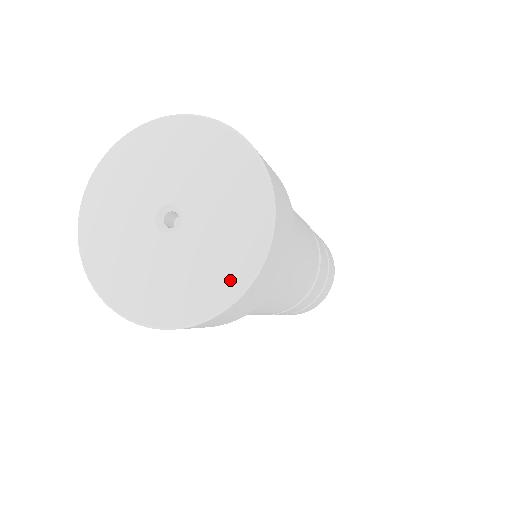
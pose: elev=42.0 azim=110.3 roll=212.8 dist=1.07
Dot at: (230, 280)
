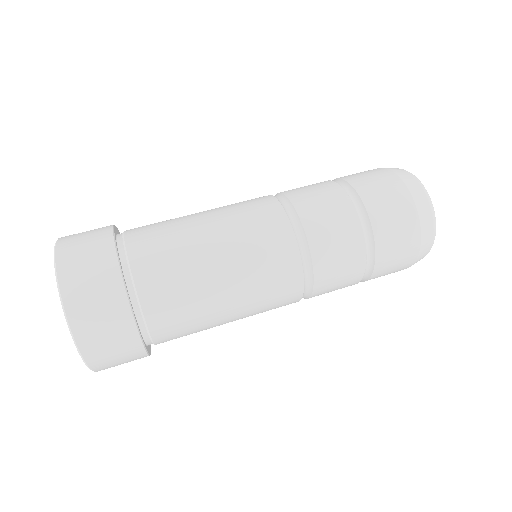
Dot at: occluded
